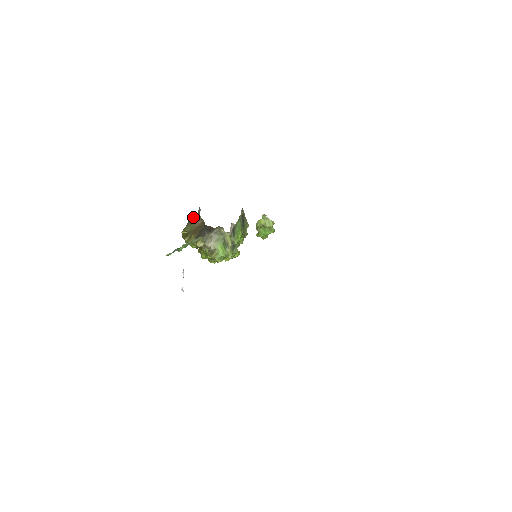
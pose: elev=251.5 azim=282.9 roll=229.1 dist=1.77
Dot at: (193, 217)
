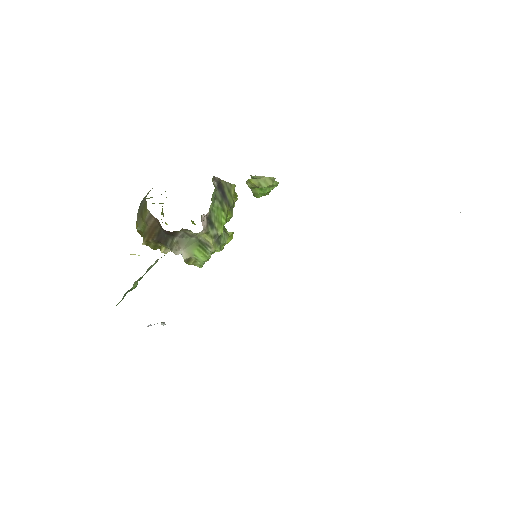
Dot at: (142, 204)
